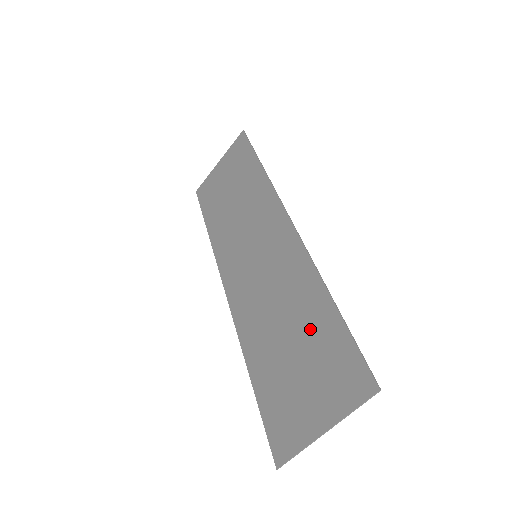
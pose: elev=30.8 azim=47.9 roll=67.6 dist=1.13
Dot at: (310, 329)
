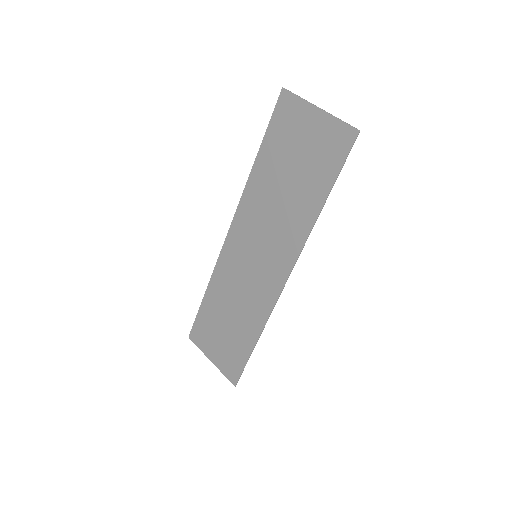
Dot at: (238, 335)
